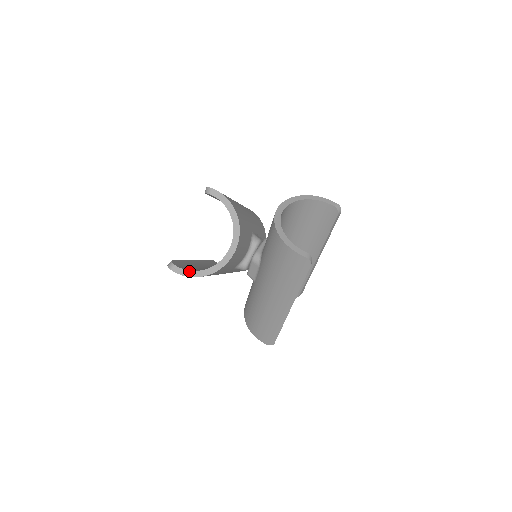
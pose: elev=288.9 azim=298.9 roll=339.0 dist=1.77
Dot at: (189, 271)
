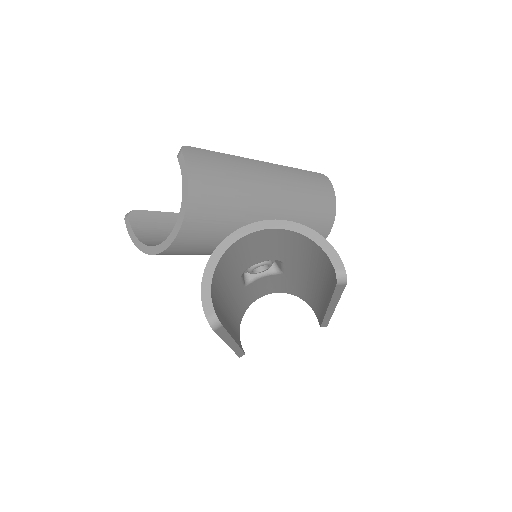
Dot at: (134, 234)
